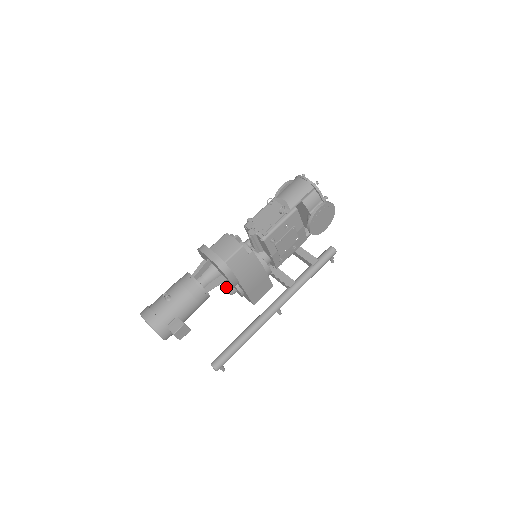
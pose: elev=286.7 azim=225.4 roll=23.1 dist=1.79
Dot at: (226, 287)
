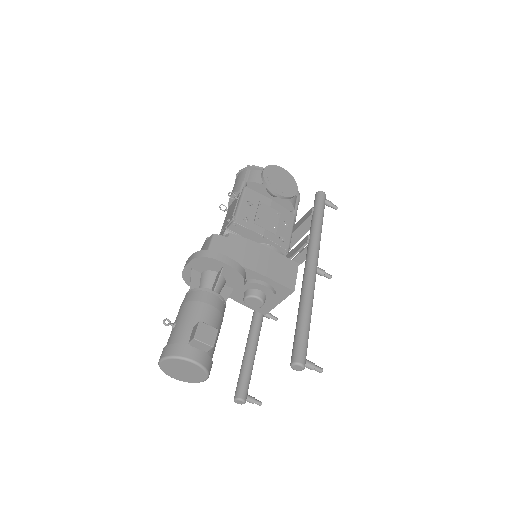
Dot at: (247, 296)
